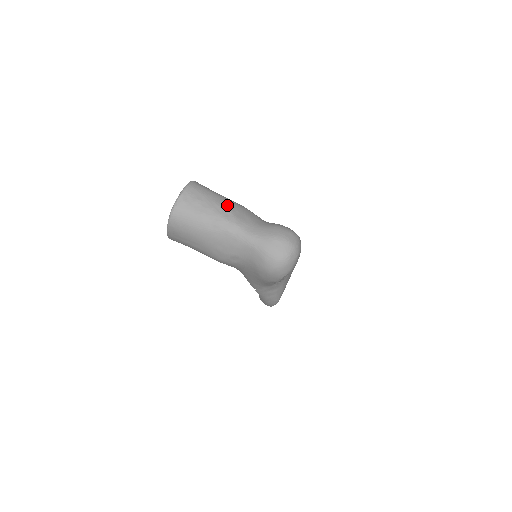
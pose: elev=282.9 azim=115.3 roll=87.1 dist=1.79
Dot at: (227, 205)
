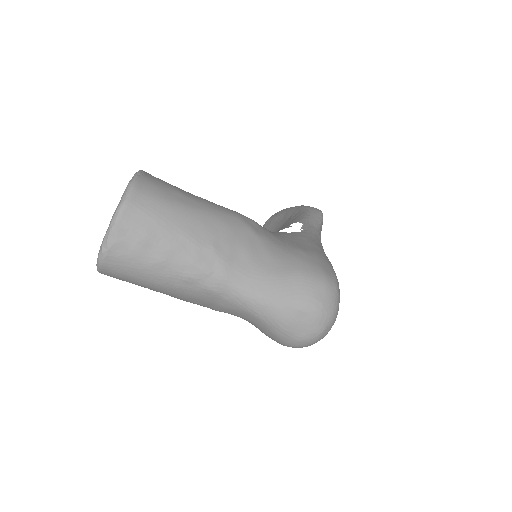
Dot at: (205, 235)
